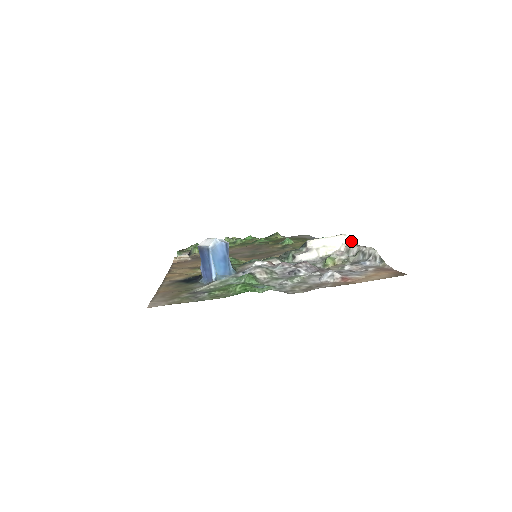
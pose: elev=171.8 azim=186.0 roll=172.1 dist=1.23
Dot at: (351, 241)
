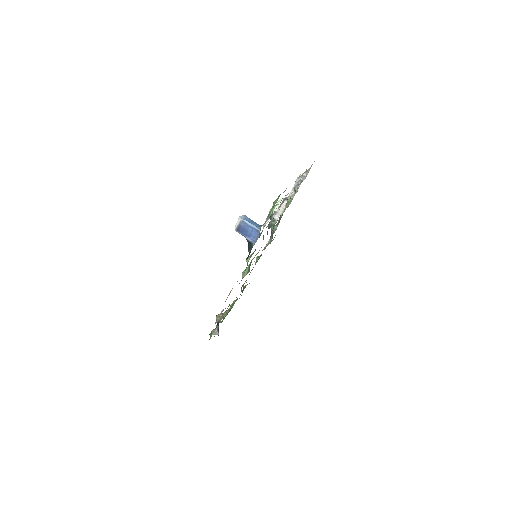
Dot at: (286, 199)
